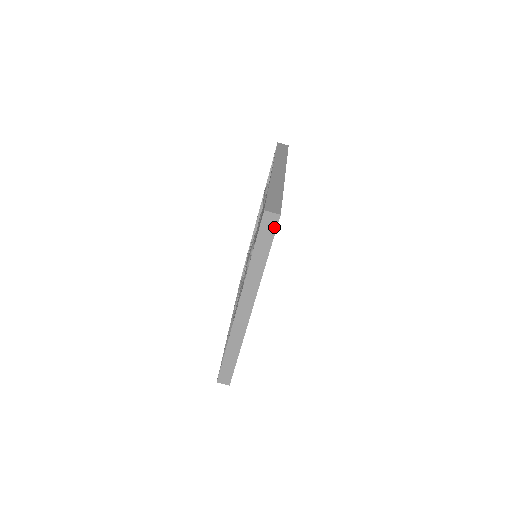
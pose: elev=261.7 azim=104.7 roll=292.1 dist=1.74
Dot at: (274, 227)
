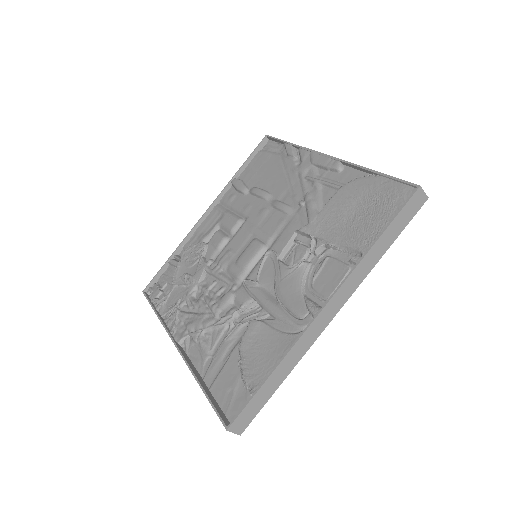
Dot at: (416, 210)
